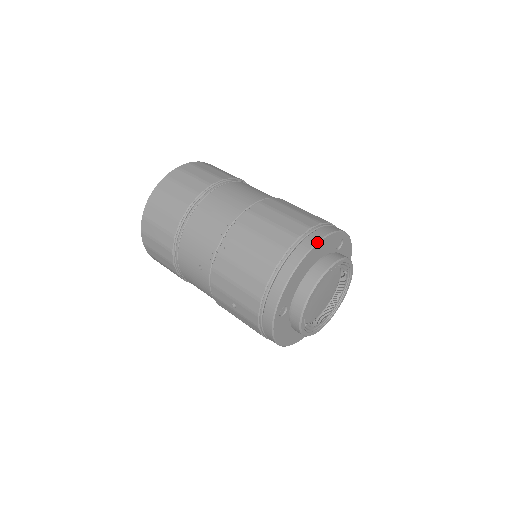
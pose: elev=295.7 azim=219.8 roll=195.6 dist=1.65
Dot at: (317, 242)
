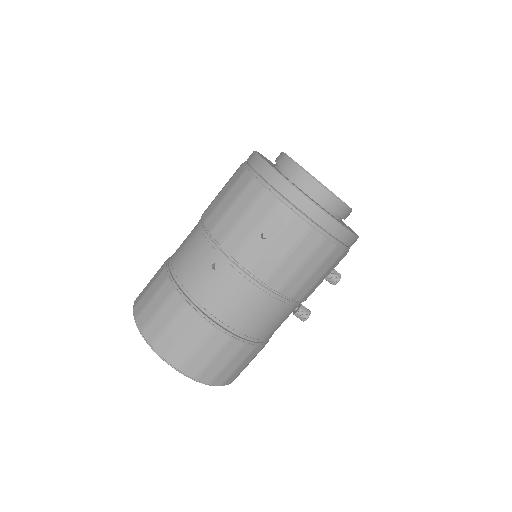
Dot at: occluded
